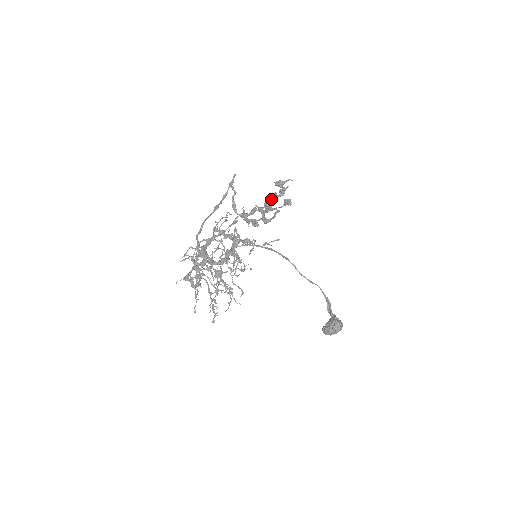
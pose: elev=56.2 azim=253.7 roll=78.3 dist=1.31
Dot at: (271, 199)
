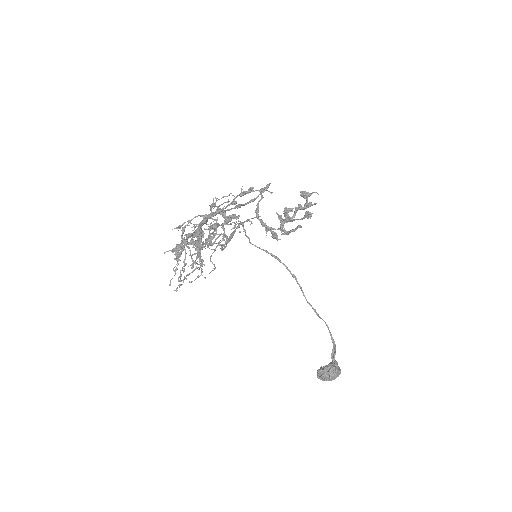
Dot at: occluded
